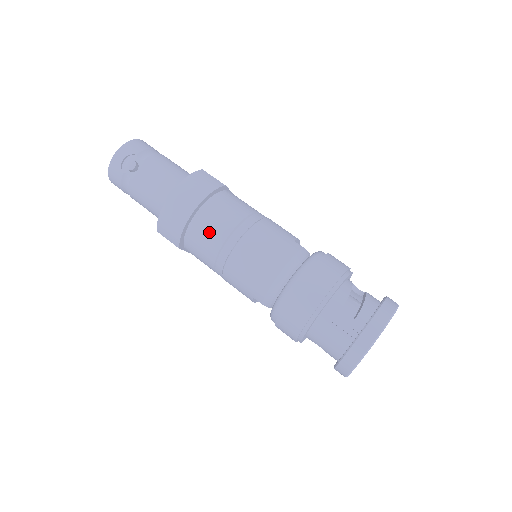
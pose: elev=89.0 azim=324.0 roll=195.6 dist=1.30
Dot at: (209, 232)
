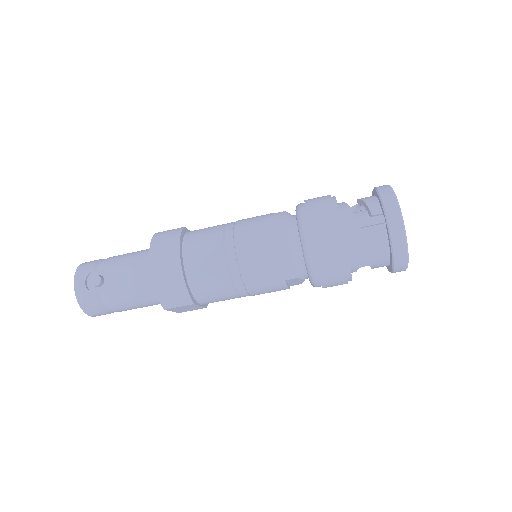
Dot at: (206, 264)
